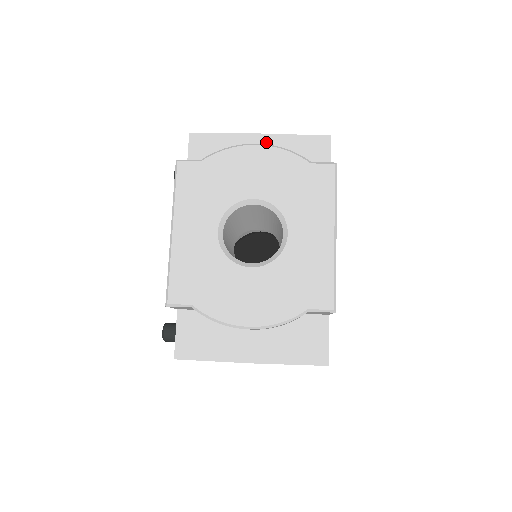
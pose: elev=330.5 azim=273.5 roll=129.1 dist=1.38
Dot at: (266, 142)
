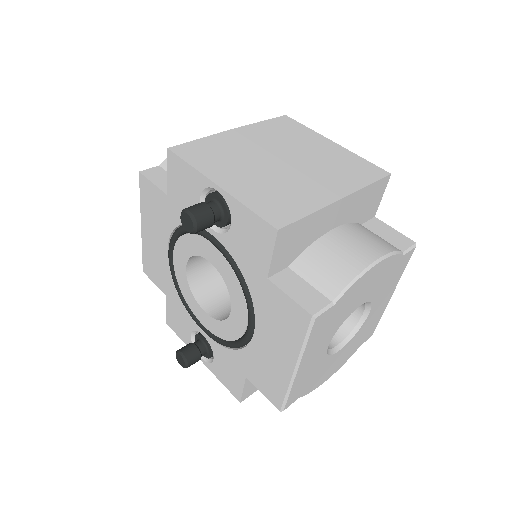
Dot at: (345, 205)
